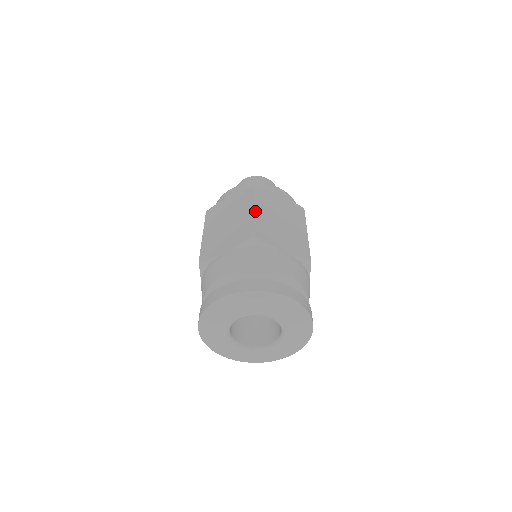
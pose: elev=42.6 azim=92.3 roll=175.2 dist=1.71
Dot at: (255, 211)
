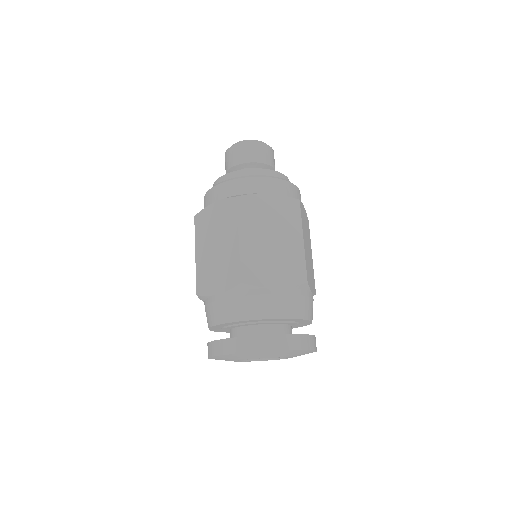
Dot at: (304, 243)
